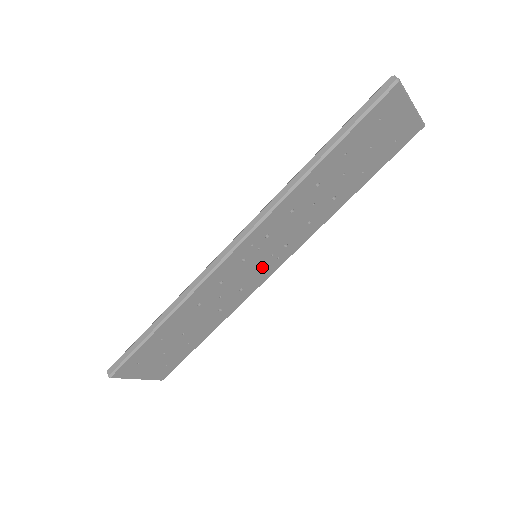
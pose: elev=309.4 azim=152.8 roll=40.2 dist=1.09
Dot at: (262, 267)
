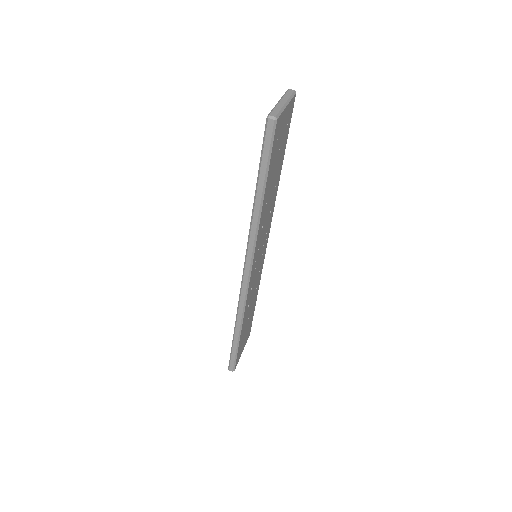
Dot at: occluded
